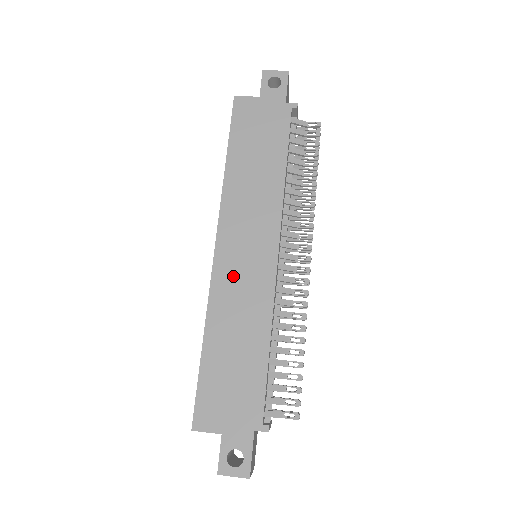
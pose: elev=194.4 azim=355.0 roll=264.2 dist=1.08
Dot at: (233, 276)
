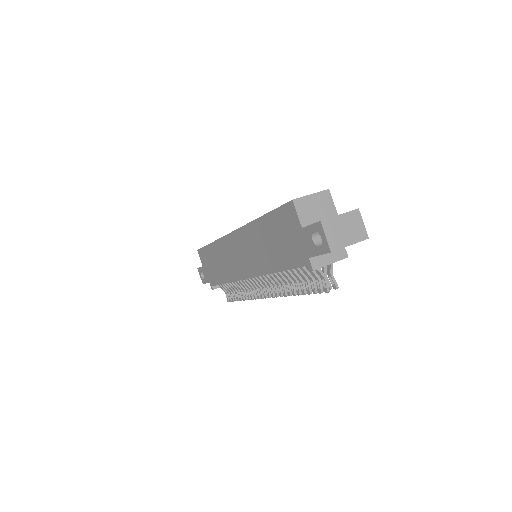
Dot at: (230, 251)
